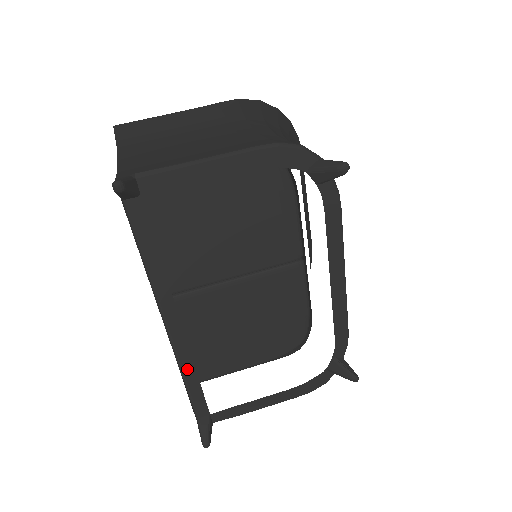
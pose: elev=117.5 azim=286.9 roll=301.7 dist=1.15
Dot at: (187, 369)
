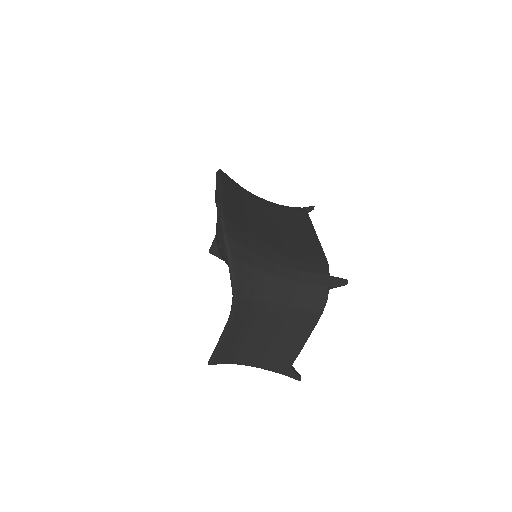
Dot at: occluded
